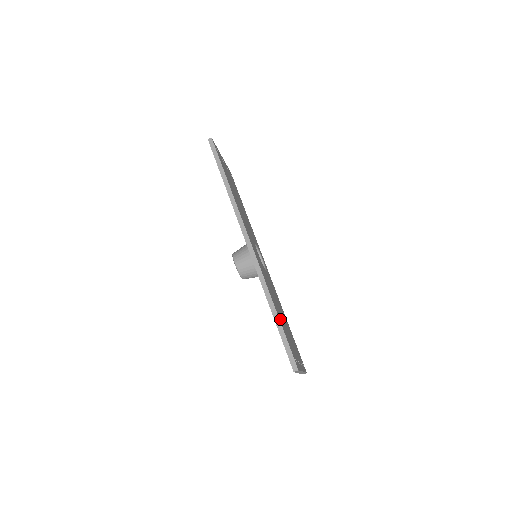
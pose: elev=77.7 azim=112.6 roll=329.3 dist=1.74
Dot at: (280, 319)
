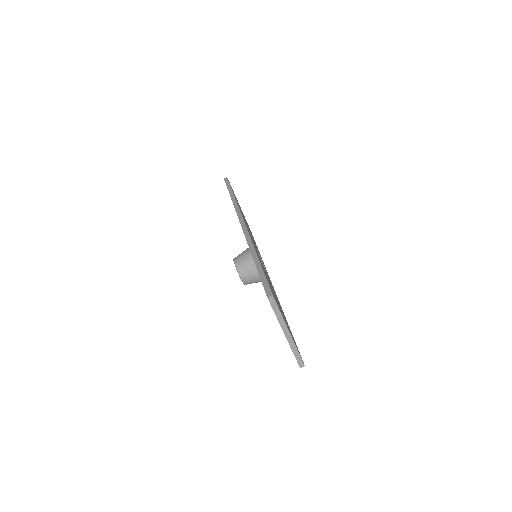
Dot at: occluded
